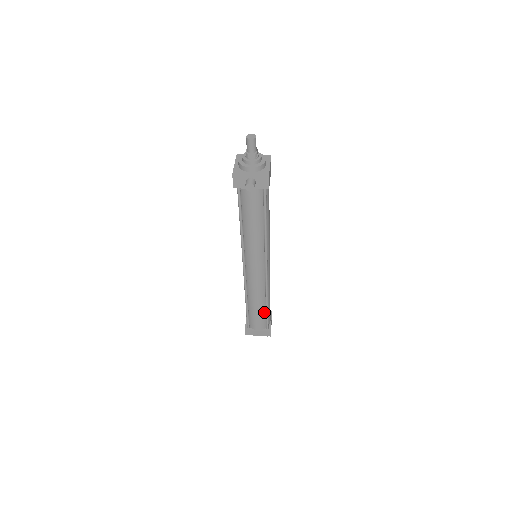
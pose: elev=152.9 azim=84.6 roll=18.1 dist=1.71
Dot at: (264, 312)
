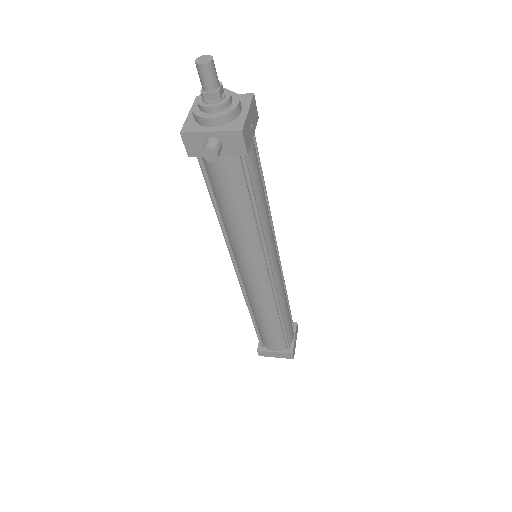
Dot at: (280, 330)
